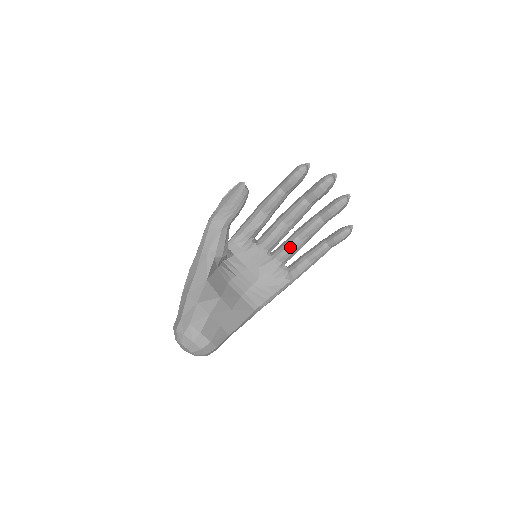
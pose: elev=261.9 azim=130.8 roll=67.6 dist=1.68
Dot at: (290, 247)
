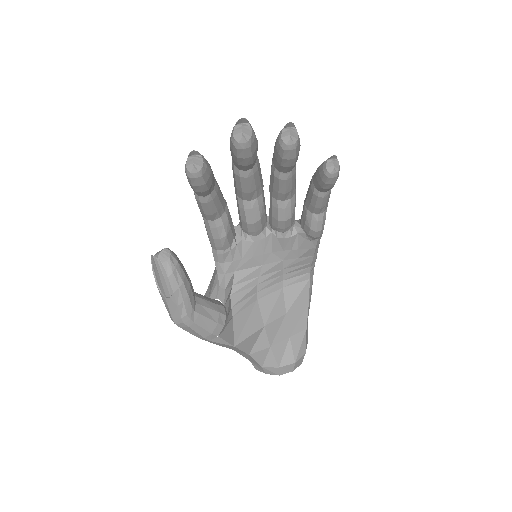
Dot at: (281, 217)
